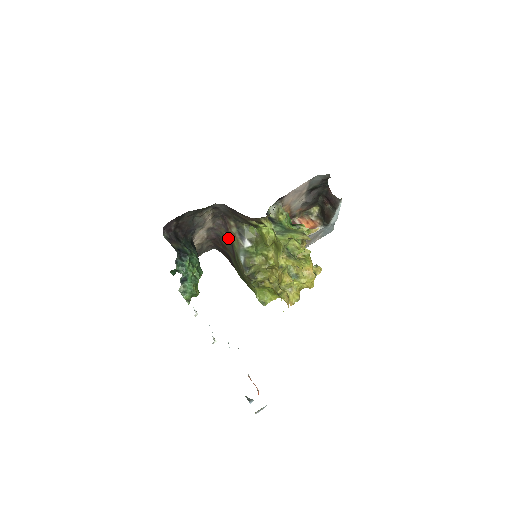
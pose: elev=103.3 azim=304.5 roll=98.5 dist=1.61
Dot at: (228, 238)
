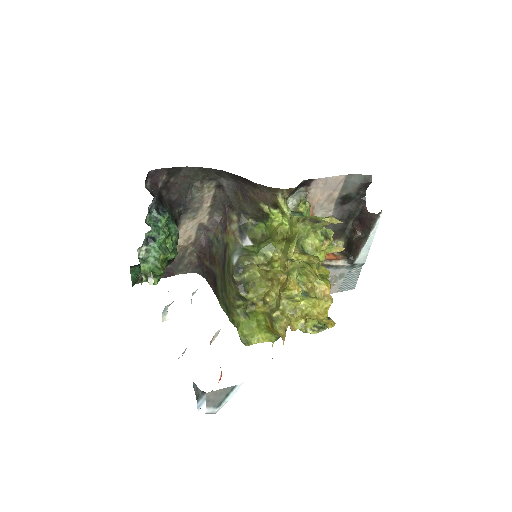
Dot at: (223, 241)
